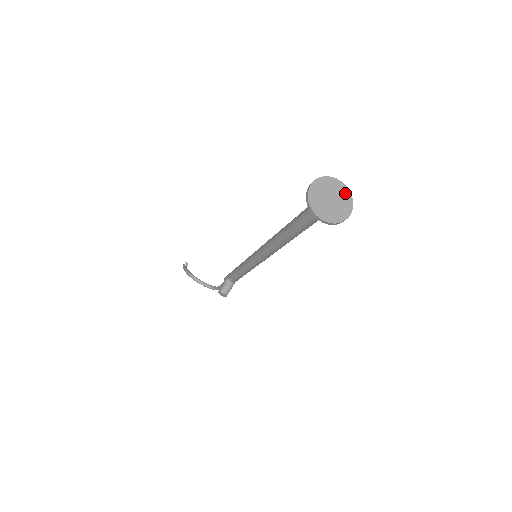
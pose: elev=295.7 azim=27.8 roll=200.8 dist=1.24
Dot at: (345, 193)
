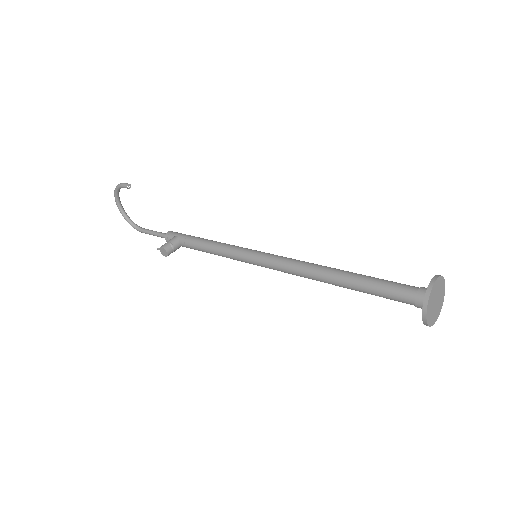
Dot at: (442, 299)
